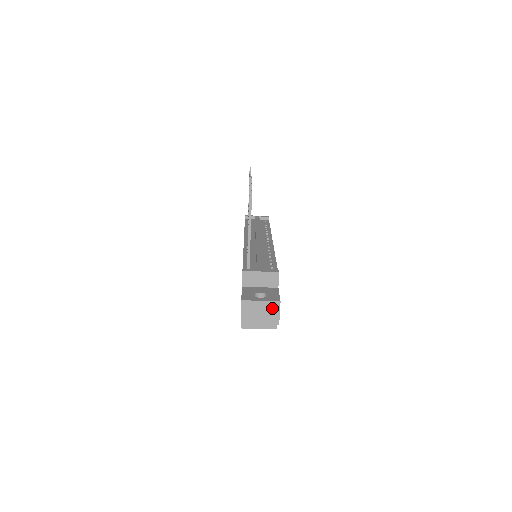
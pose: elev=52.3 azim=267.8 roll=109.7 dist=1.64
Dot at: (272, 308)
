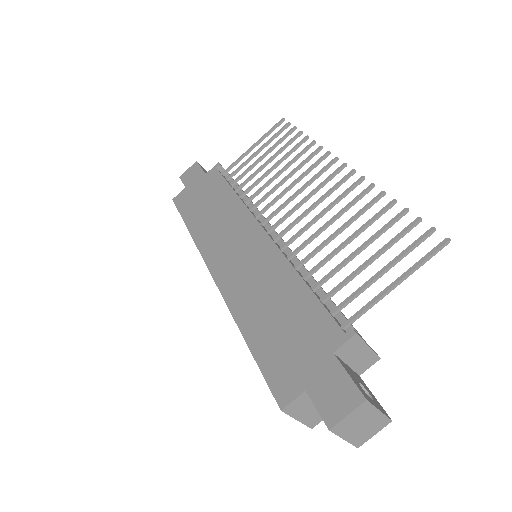
Dot at: (377, 425)
